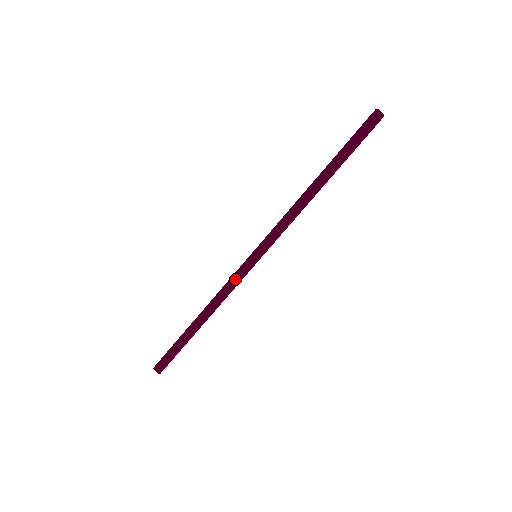
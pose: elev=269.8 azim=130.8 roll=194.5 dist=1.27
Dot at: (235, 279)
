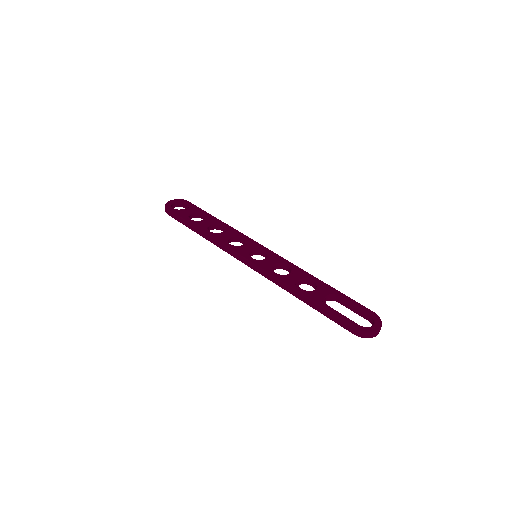
Dot at: (231, 252)
